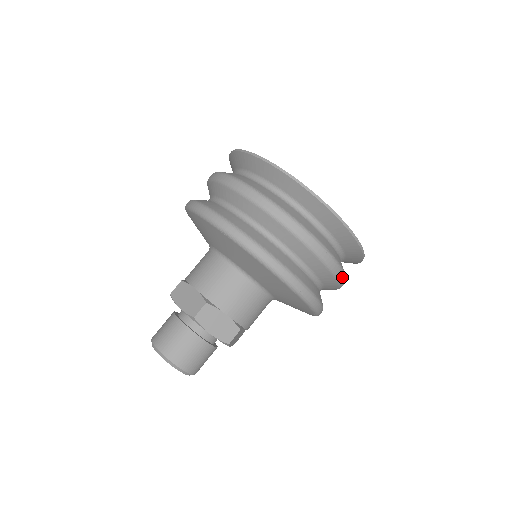
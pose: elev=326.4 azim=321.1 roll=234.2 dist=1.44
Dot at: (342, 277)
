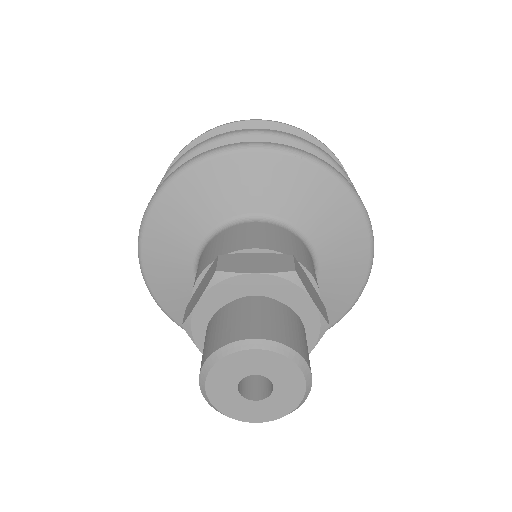
Dot at: occluded
